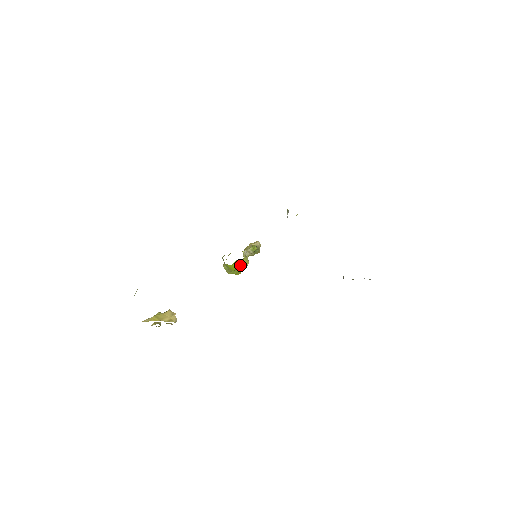
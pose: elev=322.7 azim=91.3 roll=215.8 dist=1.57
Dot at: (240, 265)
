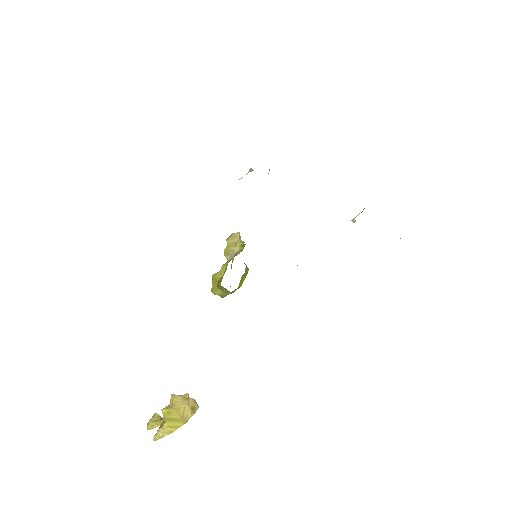
Dot at: (243, 280)
